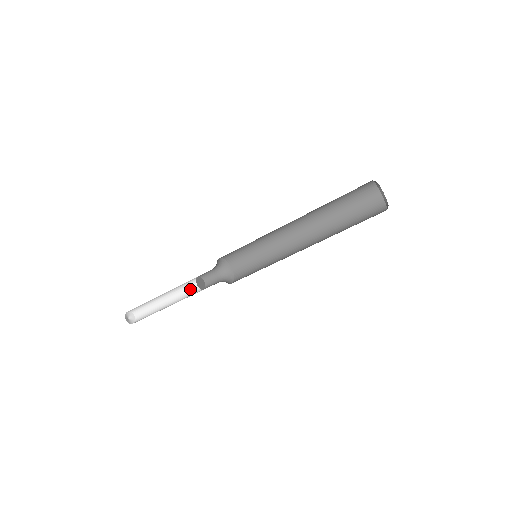
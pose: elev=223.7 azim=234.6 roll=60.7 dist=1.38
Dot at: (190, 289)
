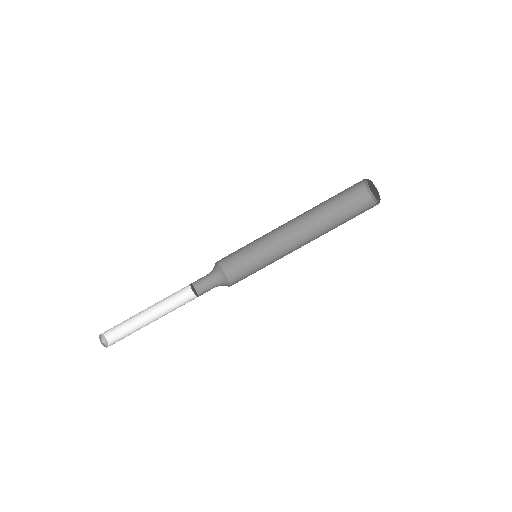
Dot at: (178, 299)
